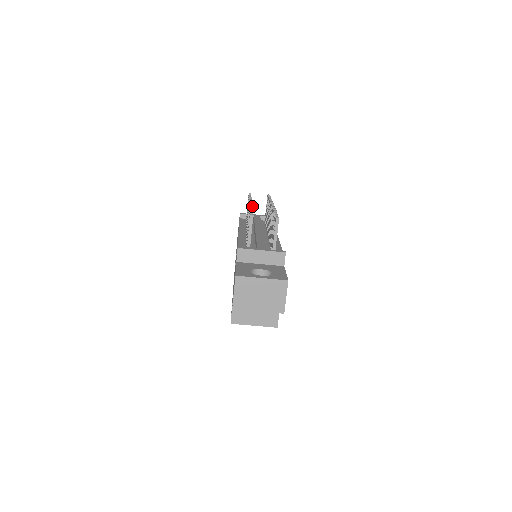
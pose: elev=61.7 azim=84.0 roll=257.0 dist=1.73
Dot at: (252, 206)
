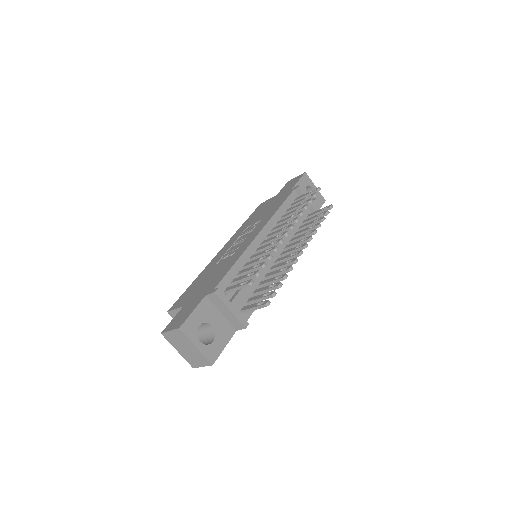
Dot at: occluded
